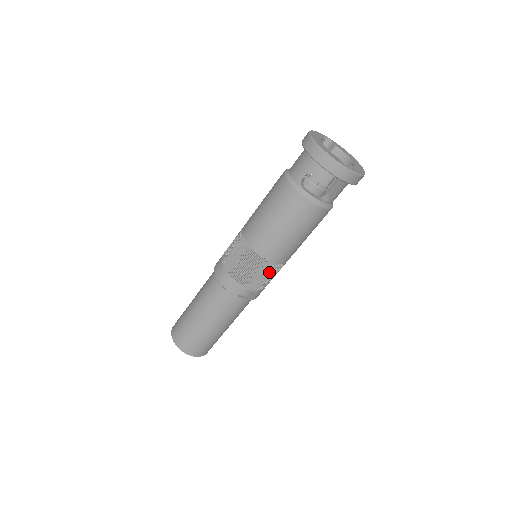
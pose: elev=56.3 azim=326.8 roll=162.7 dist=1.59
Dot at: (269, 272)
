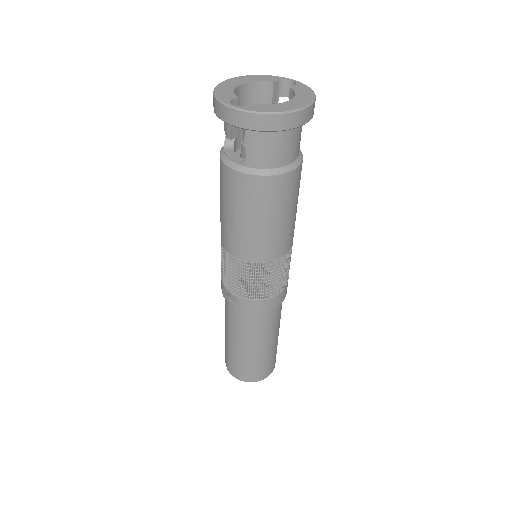
Dot at: (238, 271)
